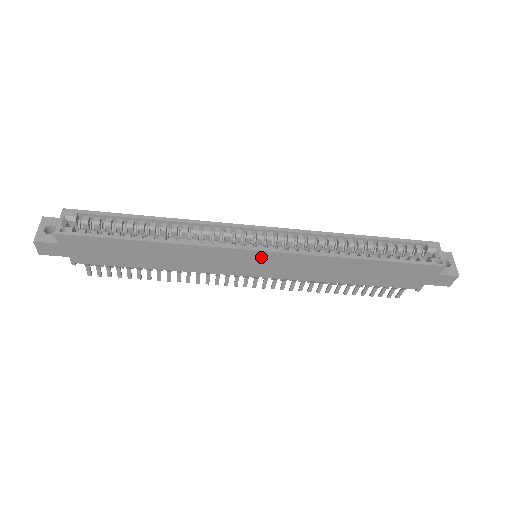
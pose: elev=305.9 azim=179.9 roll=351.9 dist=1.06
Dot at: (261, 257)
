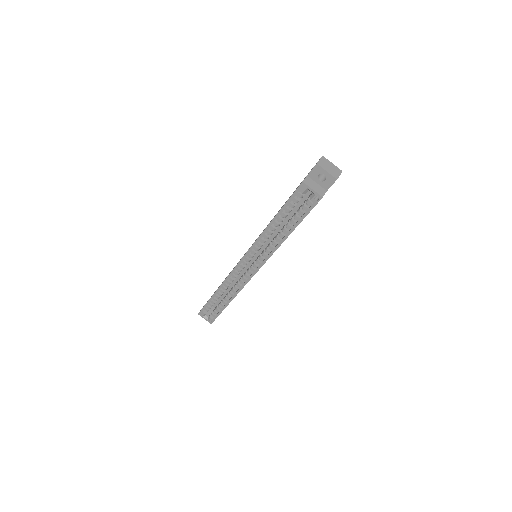
Dot at: occluded
